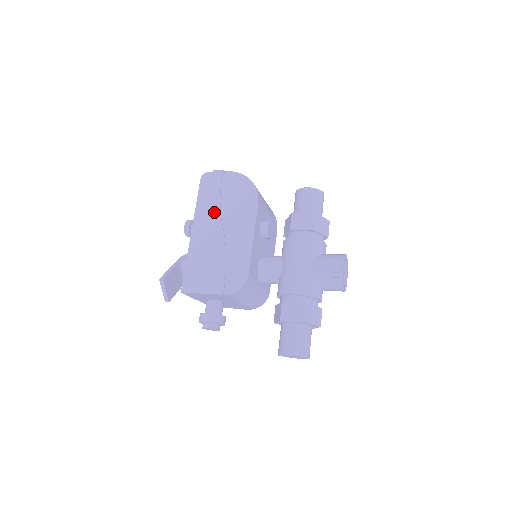
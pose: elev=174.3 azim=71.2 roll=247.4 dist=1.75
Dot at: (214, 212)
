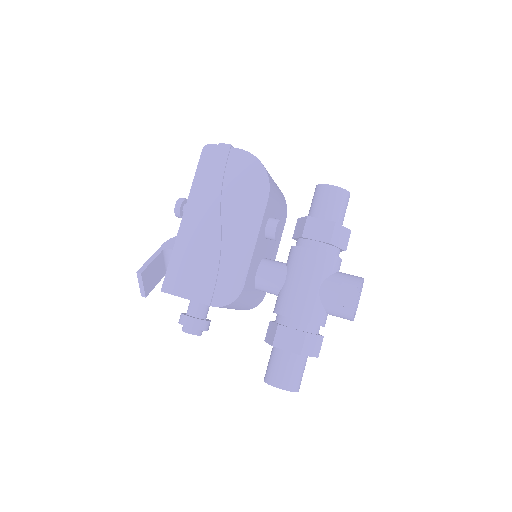
Dot at: (213, 199)
